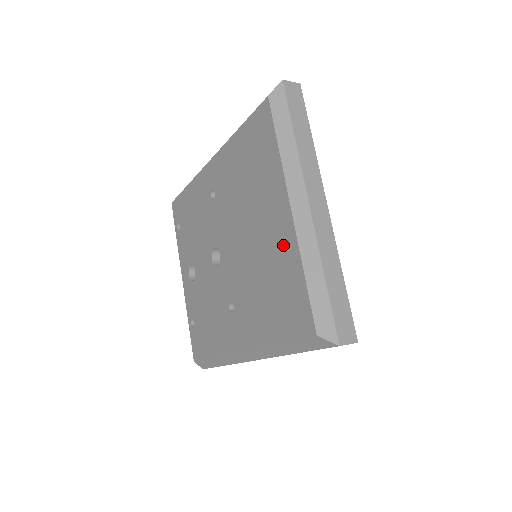
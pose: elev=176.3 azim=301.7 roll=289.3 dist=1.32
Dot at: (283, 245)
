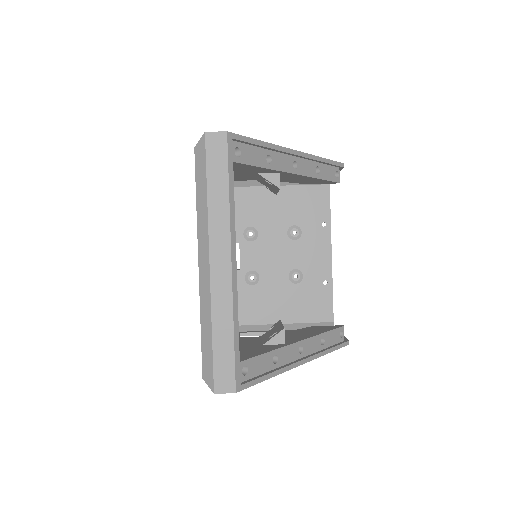
Dot at: occluded
